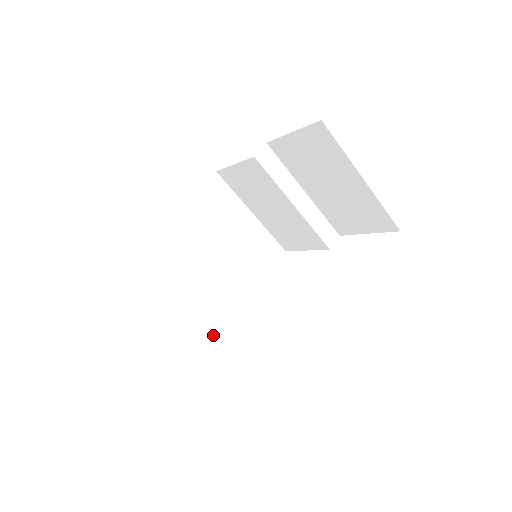
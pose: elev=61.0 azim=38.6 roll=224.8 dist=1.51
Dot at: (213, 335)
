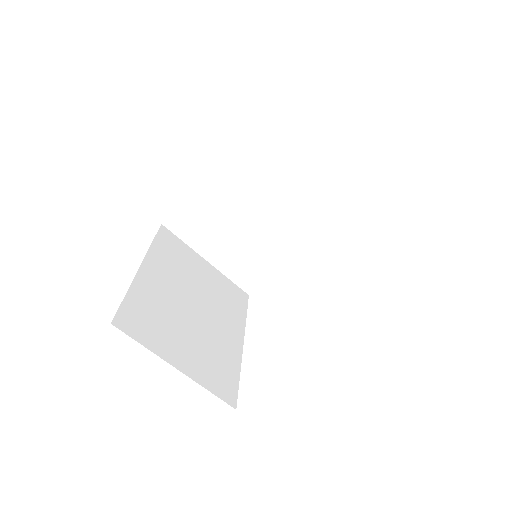
Dot at: (254, 282)
